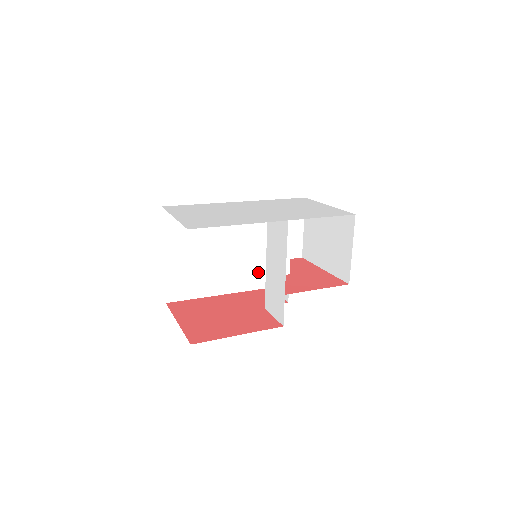
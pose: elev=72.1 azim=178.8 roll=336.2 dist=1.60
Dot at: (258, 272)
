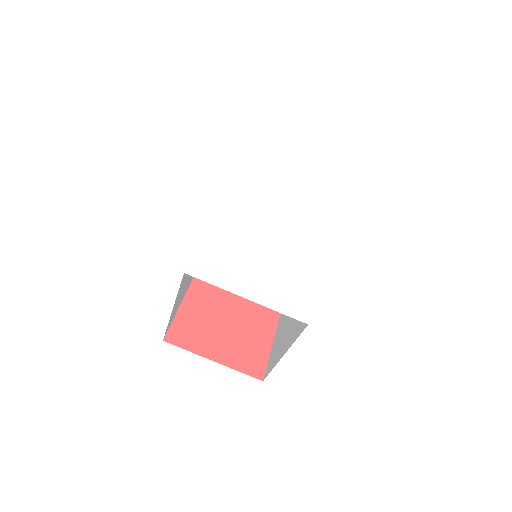
Dot at: occluded
